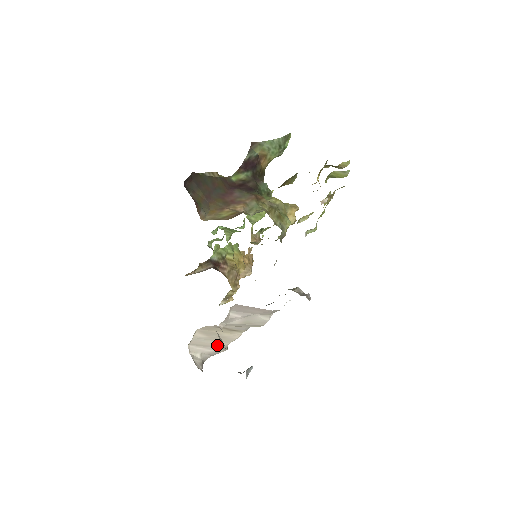
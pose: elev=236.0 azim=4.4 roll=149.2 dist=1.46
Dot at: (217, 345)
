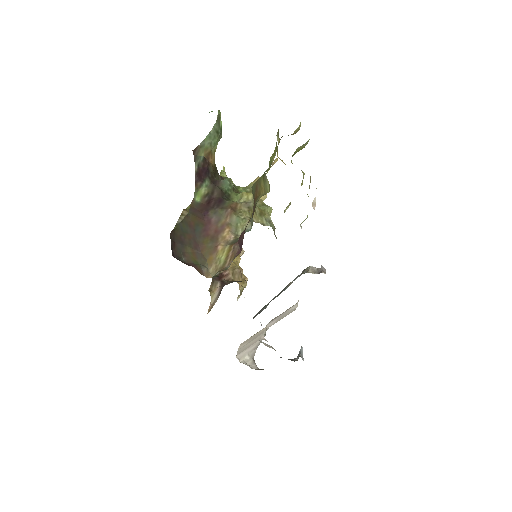
Dot at: (257, 339)
